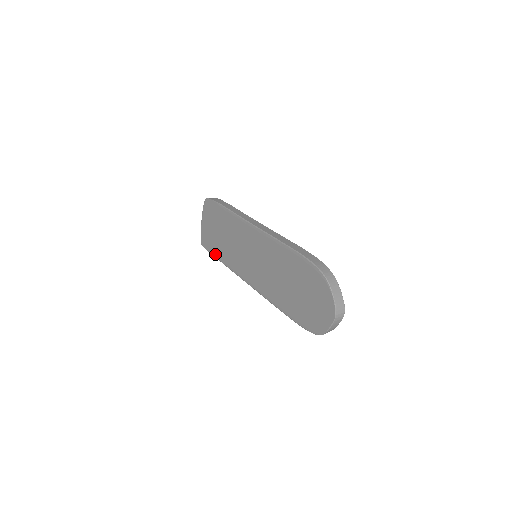
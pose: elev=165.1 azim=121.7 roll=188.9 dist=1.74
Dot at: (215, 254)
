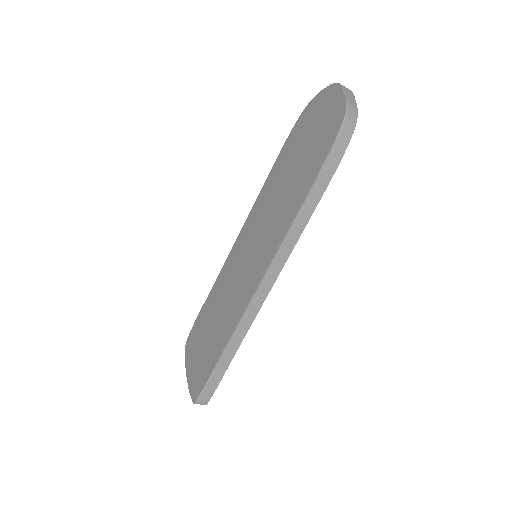
Dot at: (213, 363)
